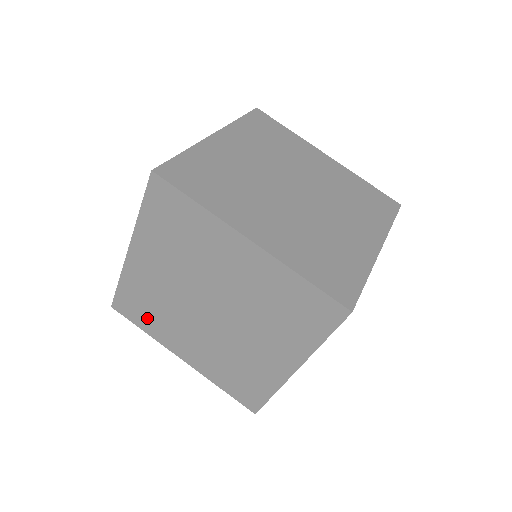
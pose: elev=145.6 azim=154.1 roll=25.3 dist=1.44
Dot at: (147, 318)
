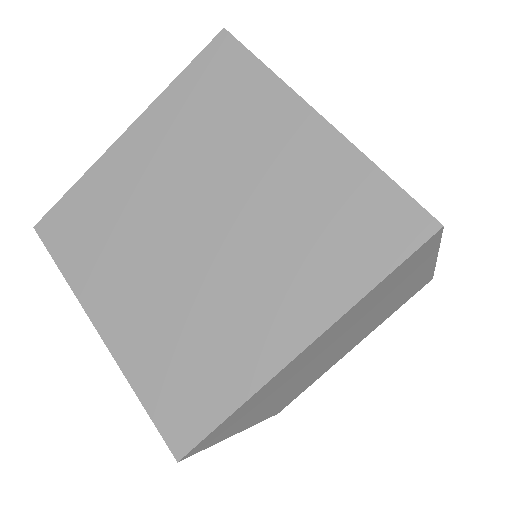
Dot at: (83, 246)
